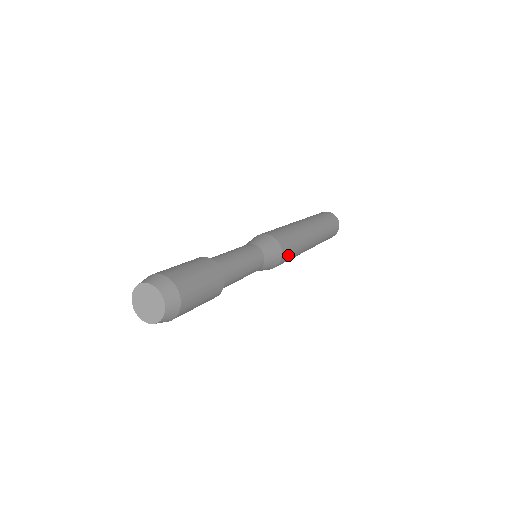
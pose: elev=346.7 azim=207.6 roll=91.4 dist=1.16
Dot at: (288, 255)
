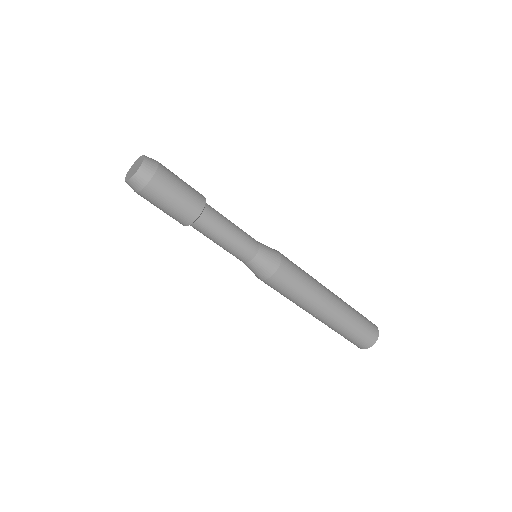
Dot at: occluded
